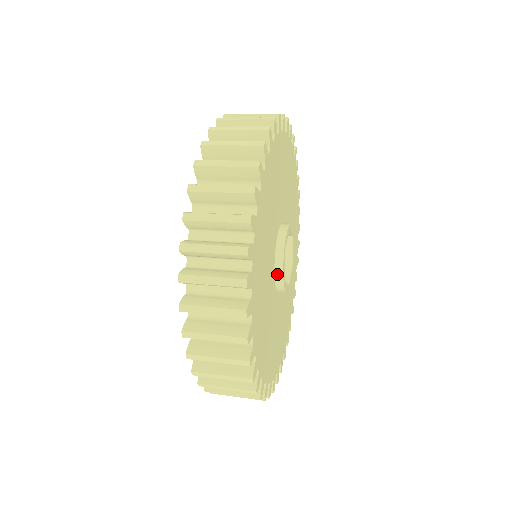
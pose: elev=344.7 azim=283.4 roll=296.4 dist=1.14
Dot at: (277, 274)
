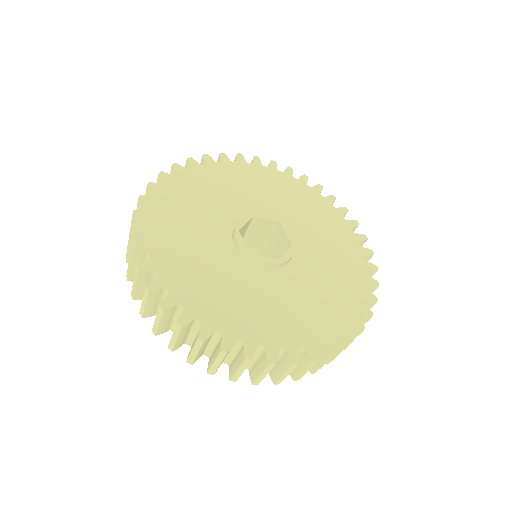
Dot at: (239, 251)
